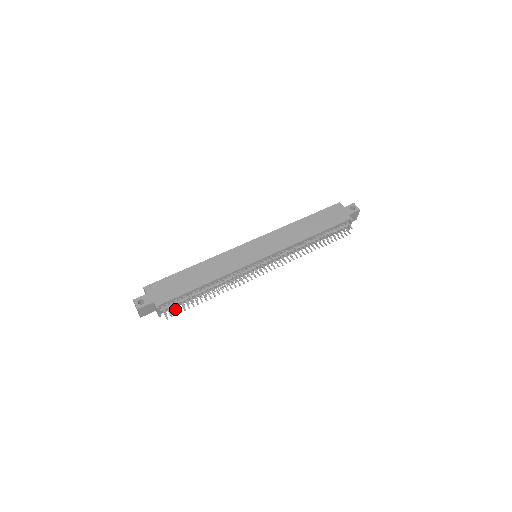
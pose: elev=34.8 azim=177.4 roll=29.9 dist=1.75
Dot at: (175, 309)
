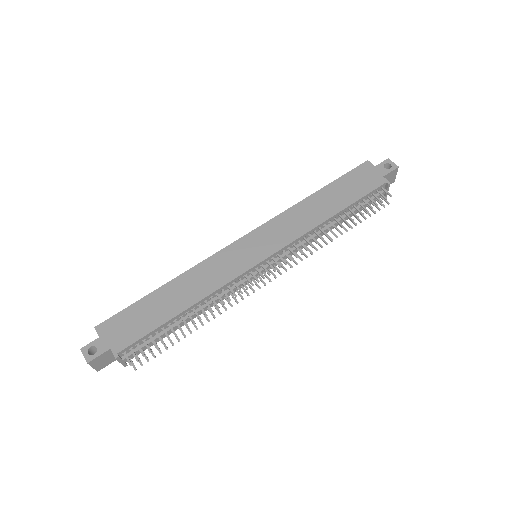
Dot at: (143, 355)
